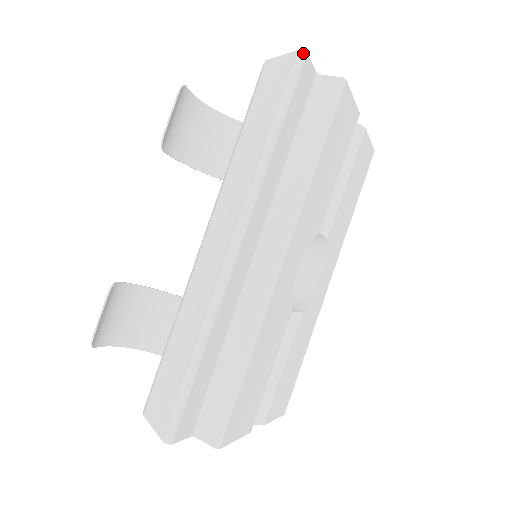
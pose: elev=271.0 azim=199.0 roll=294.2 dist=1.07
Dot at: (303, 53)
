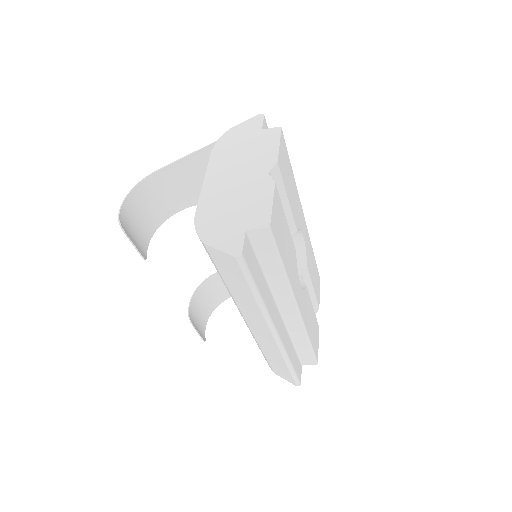
Dot at: (240, 257)
